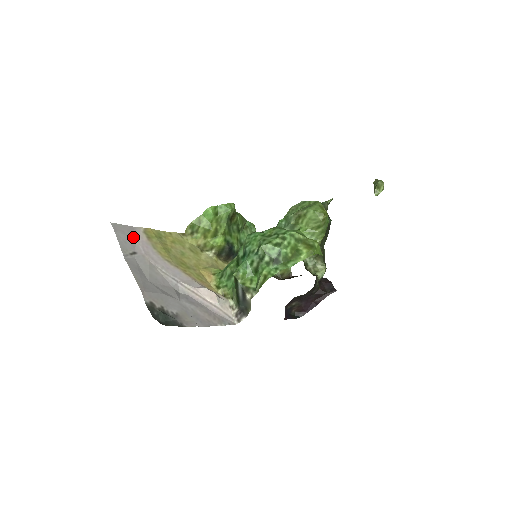
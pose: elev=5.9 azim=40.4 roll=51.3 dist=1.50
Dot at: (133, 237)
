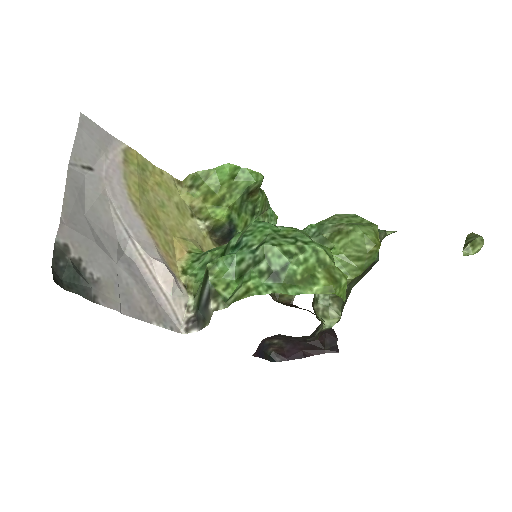
Dot at: (102, 148)
